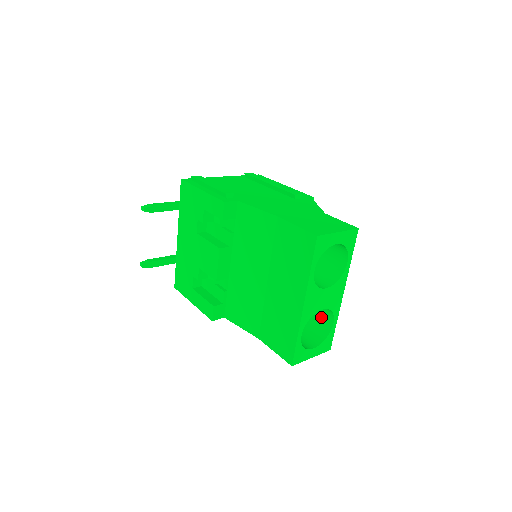
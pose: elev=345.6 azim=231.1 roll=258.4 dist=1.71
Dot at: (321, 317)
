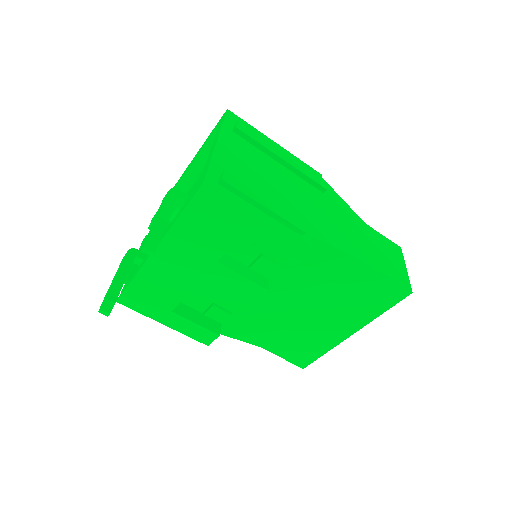
Dot at: occluded
